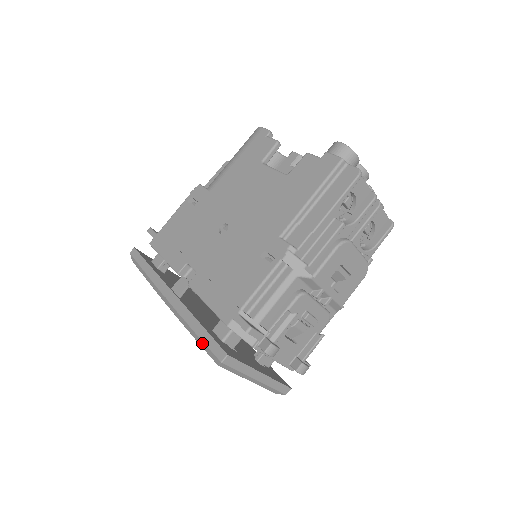
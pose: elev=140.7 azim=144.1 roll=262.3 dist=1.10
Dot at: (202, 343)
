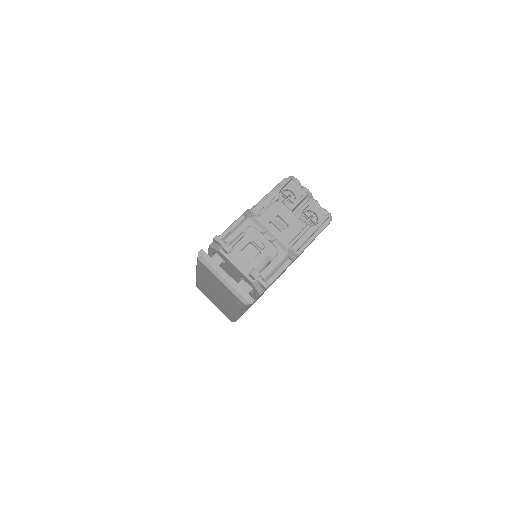
Dot at: occluded
